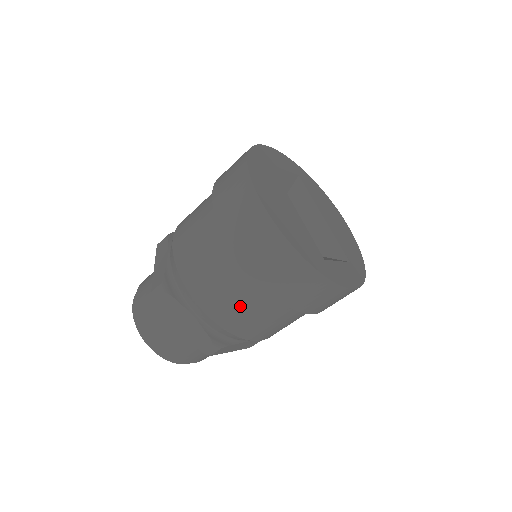
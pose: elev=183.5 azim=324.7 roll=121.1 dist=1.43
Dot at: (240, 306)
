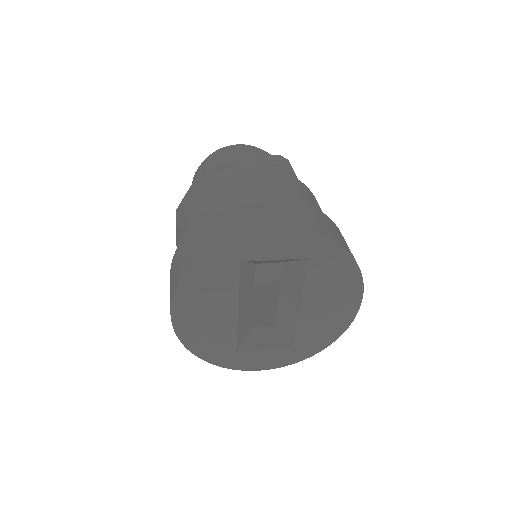
Dot at: occluded
